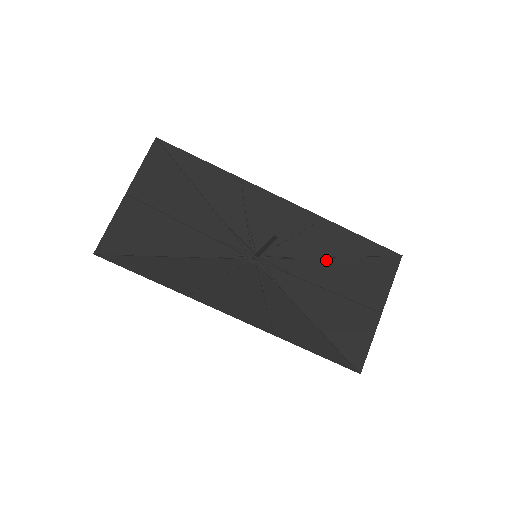
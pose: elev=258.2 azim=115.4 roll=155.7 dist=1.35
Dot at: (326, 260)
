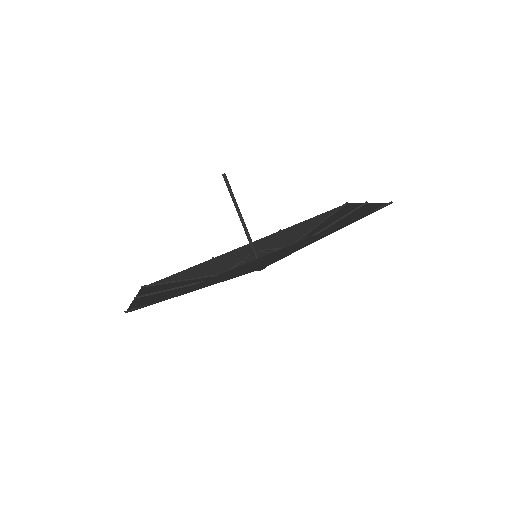
Dot at: (308, 234)
